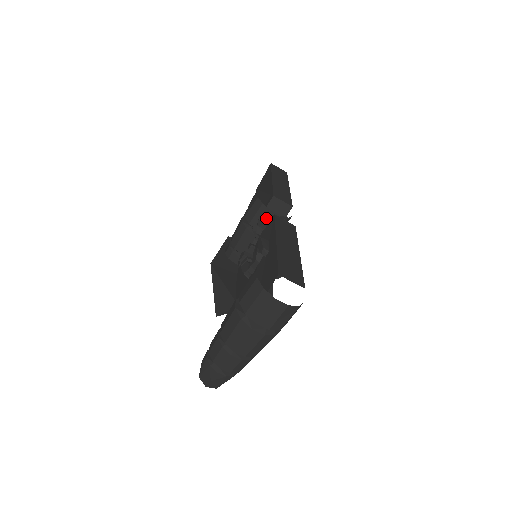
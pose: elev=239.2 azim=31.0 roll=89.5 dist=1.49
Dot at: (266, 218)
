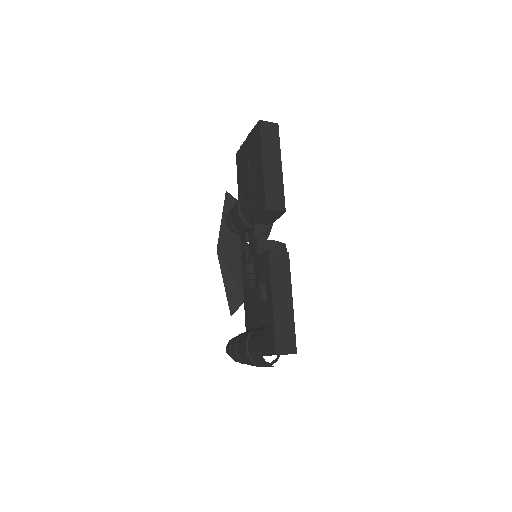
Dot at: (261, 242)
